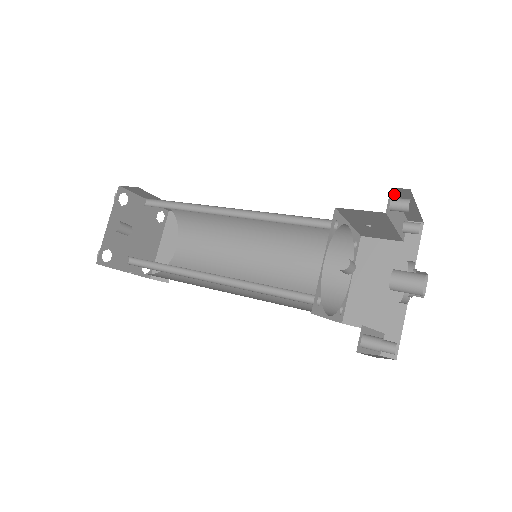
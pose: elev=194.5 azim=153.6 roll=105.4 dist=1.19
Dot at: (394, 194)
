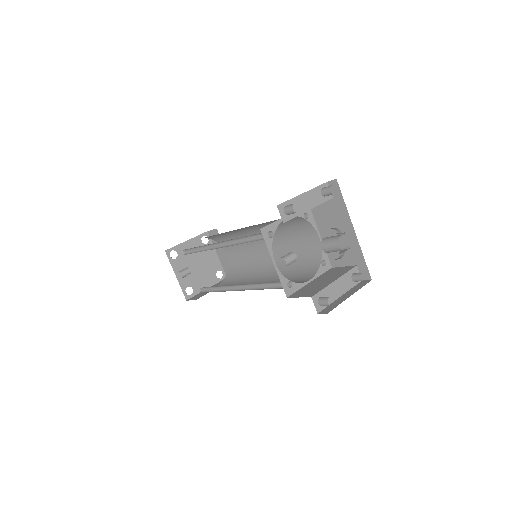
Dot at: (286, 201)
